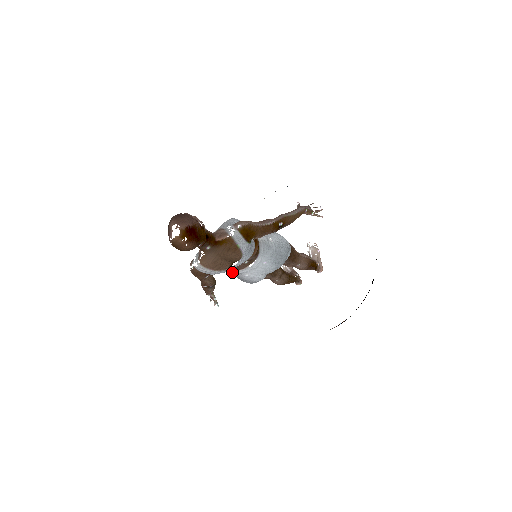
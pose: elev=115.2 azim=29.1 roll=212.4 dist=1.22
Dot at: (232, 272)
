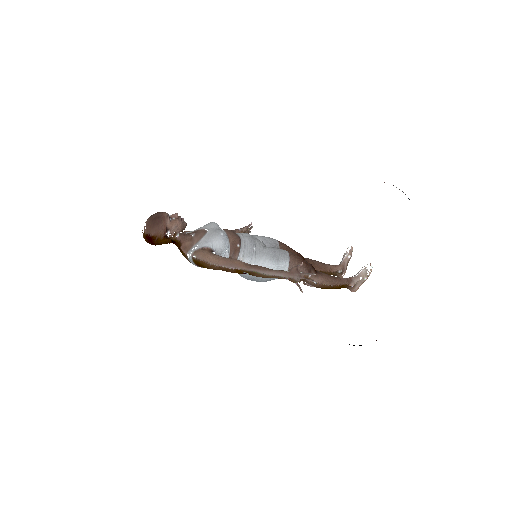
Dot at: occluded
